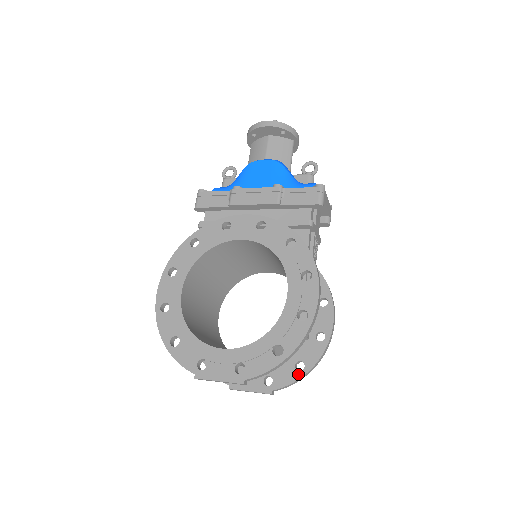
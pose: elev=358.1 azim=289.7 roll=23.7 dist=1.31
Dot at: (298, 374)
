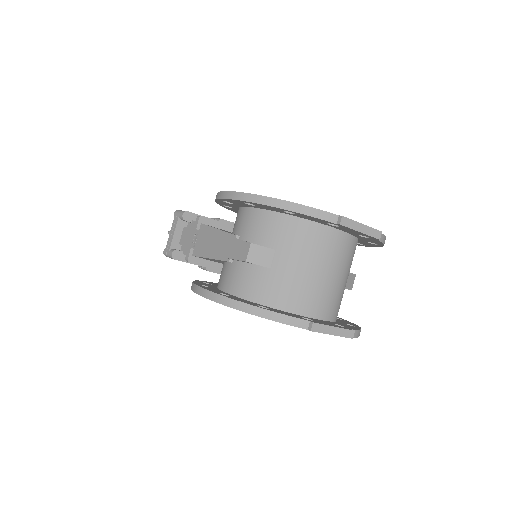
Dot at: (356, 327)
